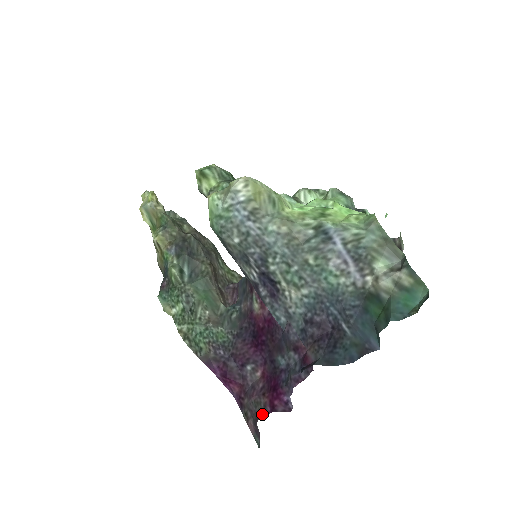
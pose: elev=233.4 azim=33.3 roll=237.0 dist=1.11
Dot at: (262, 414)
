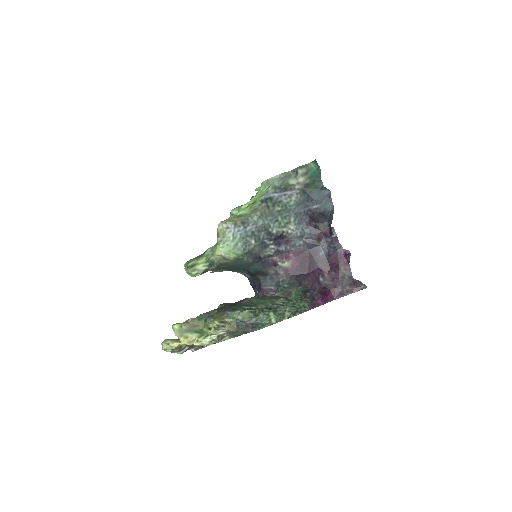
Dot at: (350, 273)
